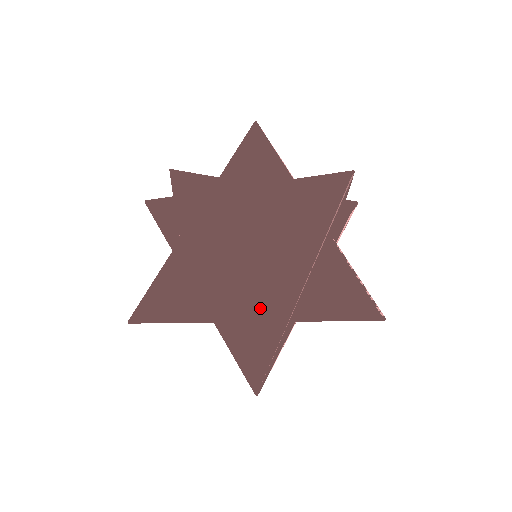
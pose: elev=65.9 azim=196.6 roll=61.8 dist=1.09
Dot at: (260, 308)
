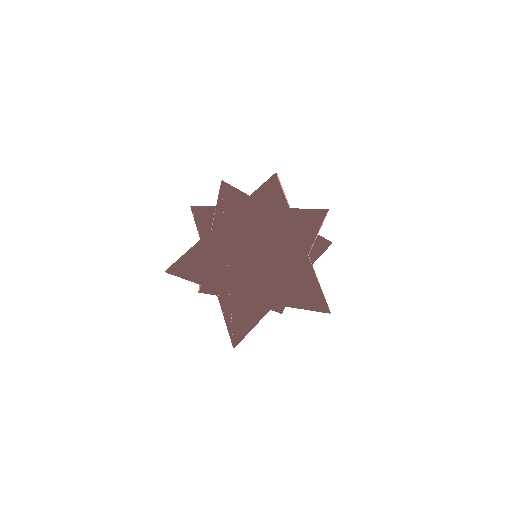
Dot at: (312, 214)
